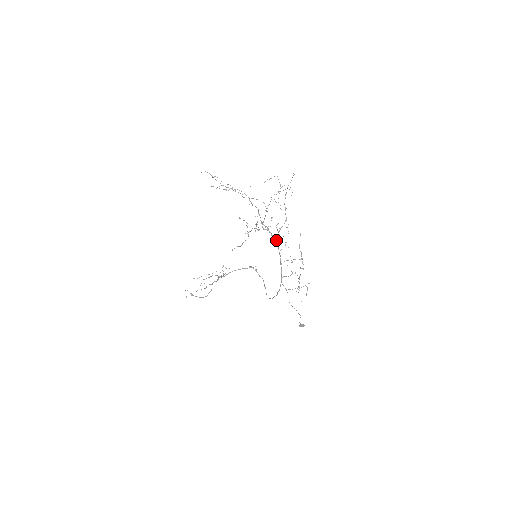
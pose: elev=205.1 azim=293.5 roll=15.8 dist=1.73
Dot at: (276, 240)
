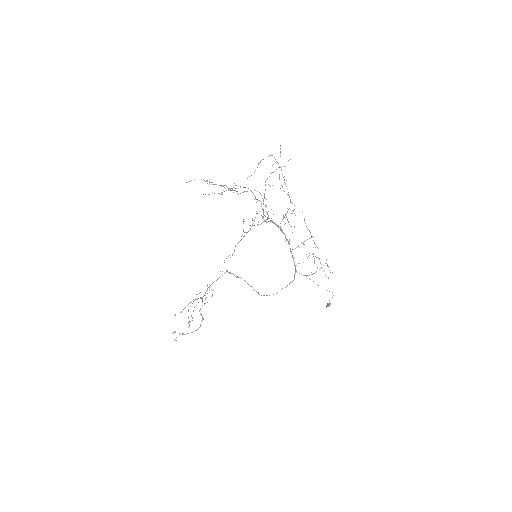
Dot at: (281, 229)
